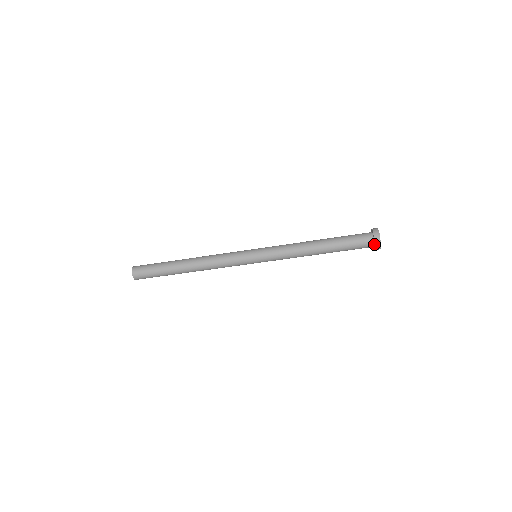
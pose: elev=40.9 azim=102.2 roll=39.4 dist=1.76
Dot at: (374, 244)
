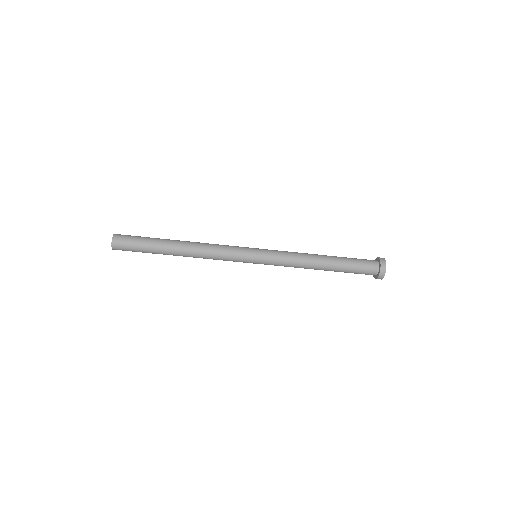
Dot at: (378, 272)
